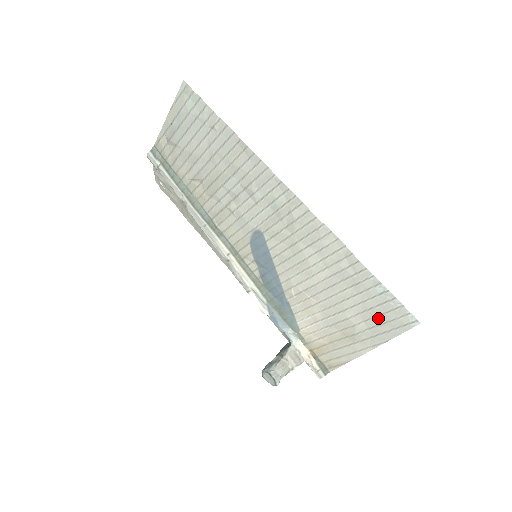
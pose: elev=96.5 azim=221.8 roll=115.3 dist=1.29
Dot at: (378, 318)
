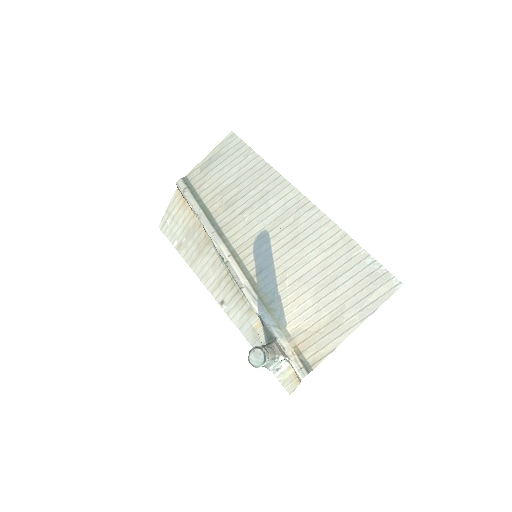
Dot at: (367, 289)
